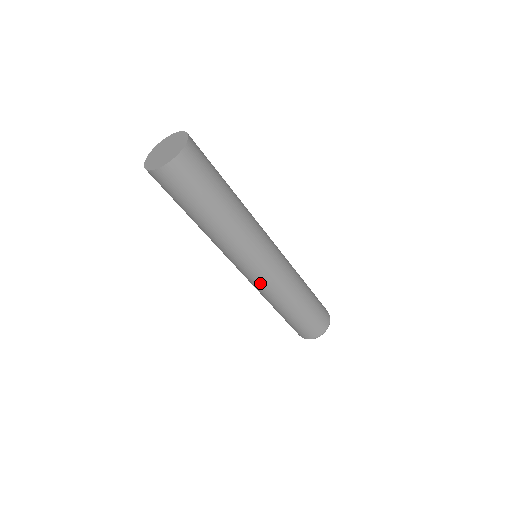
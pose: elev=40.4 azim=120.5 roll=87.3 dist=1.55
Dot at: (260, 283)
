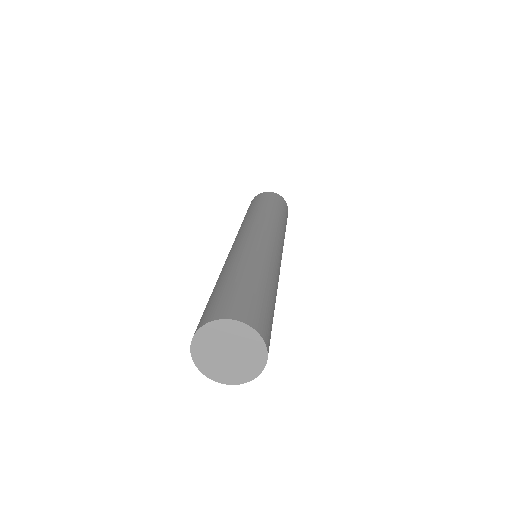
Dot at: occluded
